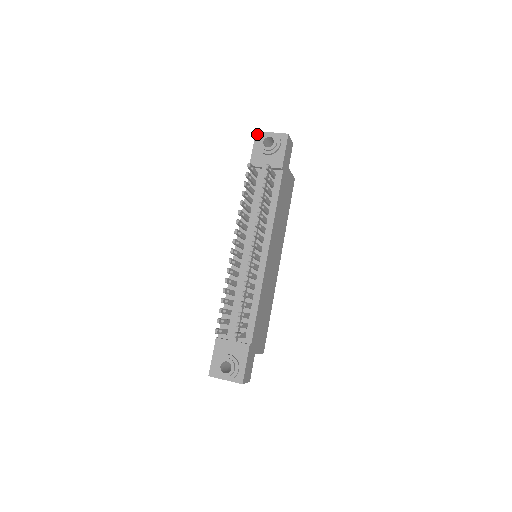
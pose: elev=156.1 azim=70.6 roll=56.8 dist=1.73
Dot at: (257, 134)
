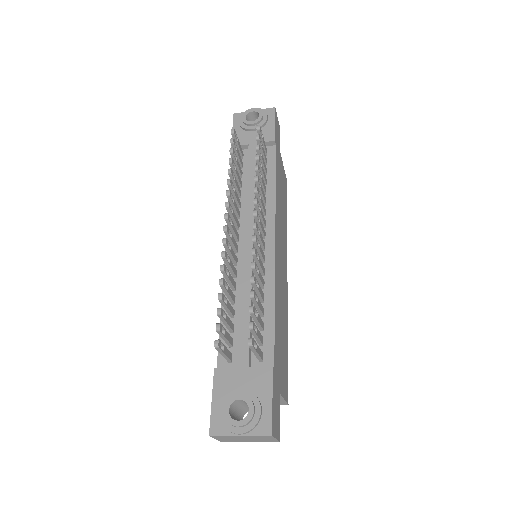
Dot at: (235, 115)
